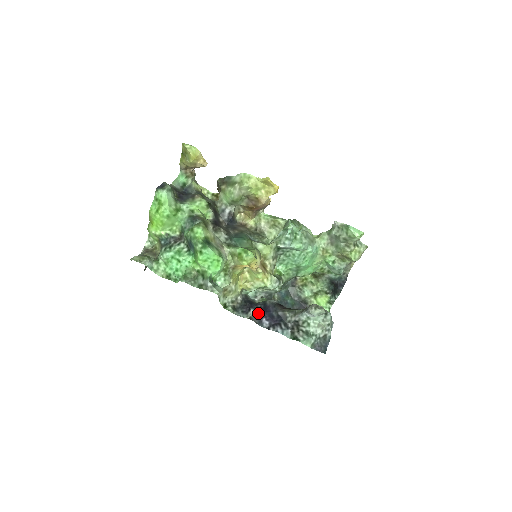
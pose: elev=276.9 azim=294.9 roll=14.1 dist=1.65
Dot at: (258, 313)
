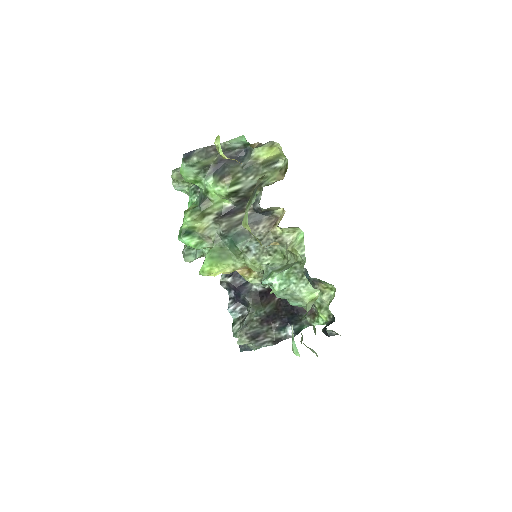
Dot at: (232, 284)
